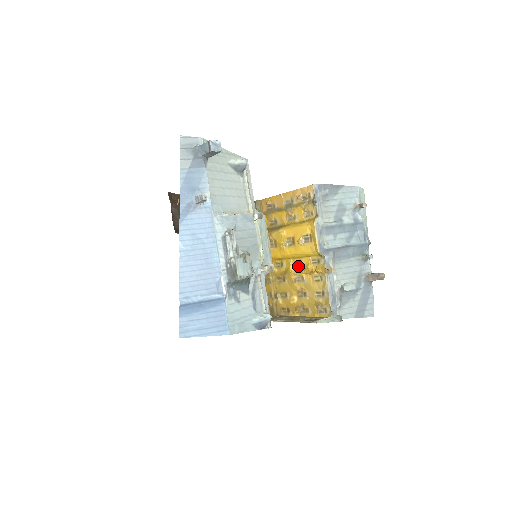
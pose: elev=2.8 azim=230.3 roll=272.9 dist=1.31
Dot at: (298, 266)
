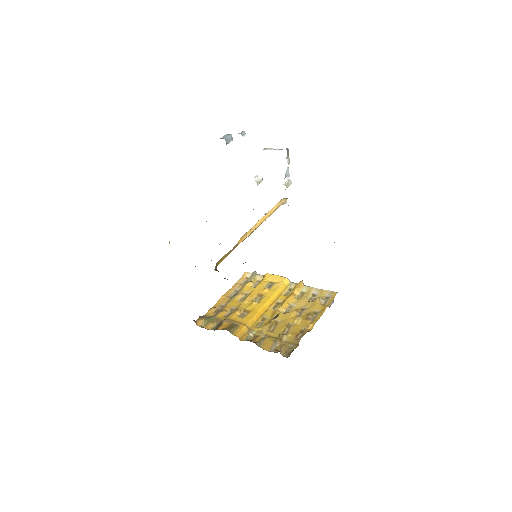
Dot at: (278, 305)
